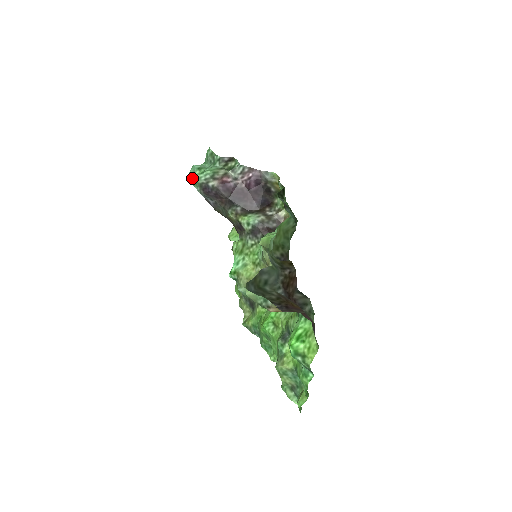
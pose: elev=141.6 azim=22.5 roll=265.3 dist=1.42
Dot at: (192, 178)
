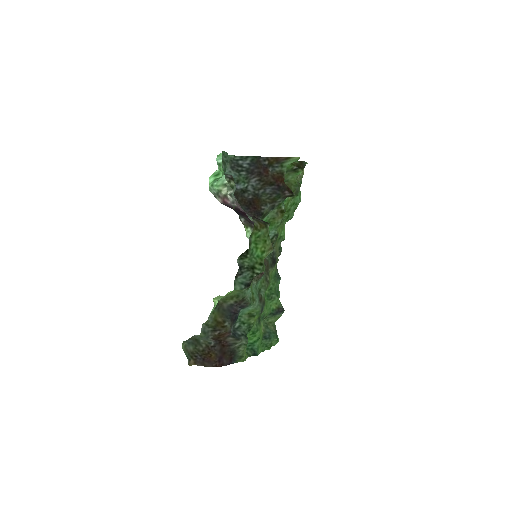
Dot at: occluded
